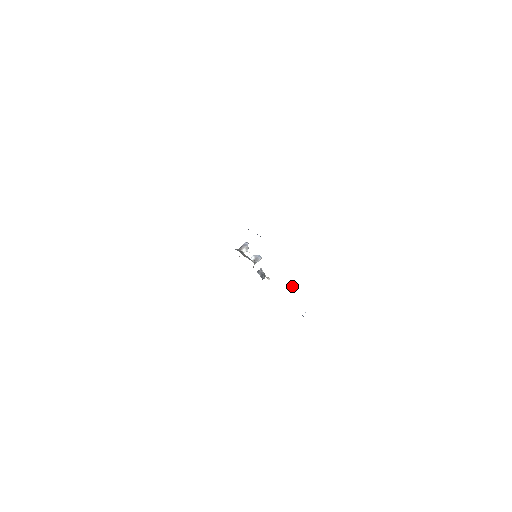
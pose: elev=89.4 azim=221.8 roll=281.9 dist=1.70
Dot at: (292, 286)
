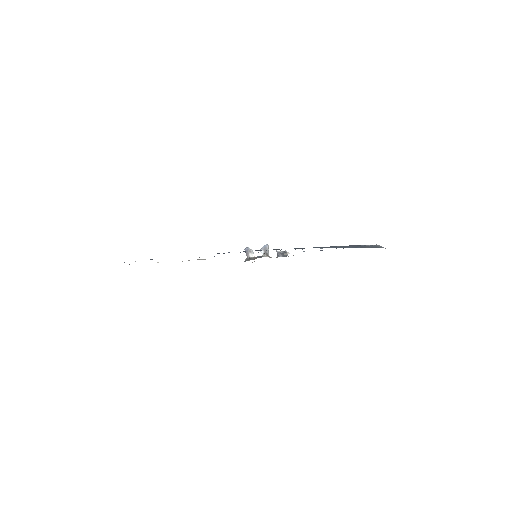
Dot at: occluded
